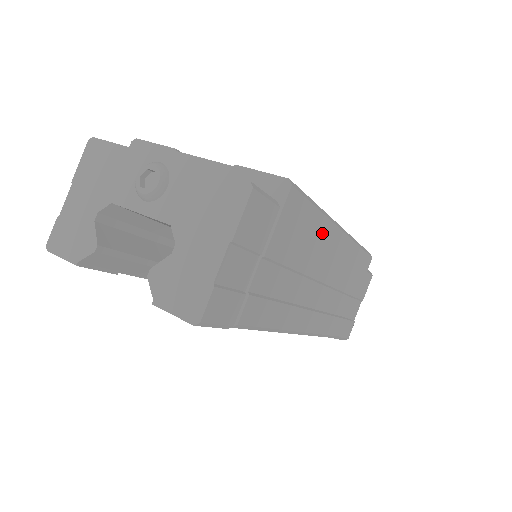
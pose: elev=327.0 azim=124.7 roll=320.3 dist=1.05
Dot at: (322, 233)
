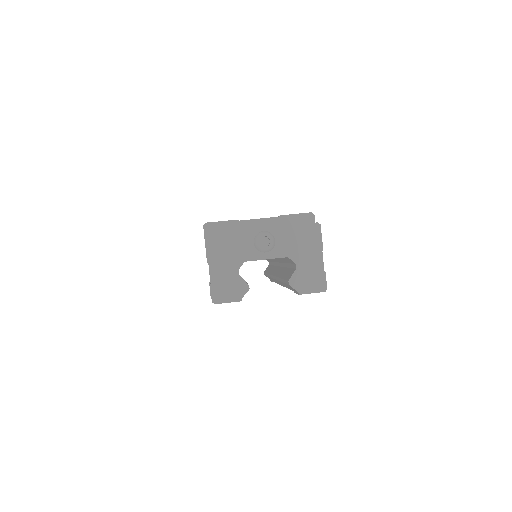
Dot at: occluded
